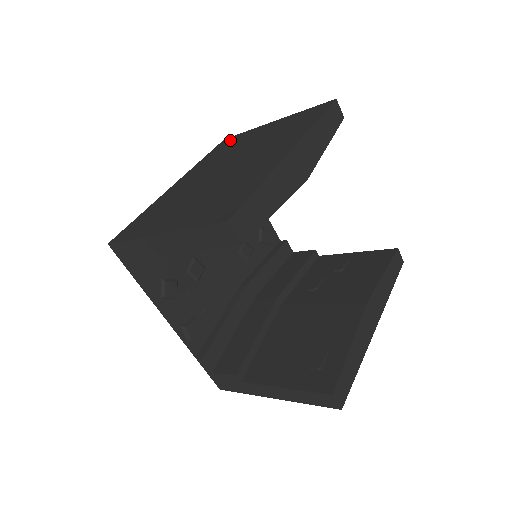
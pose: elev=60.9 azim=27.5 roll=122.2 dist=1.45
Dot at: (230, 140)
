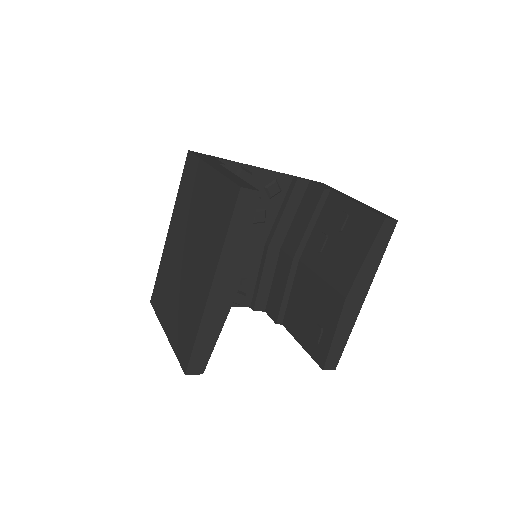
Dot at: (190, 166)
